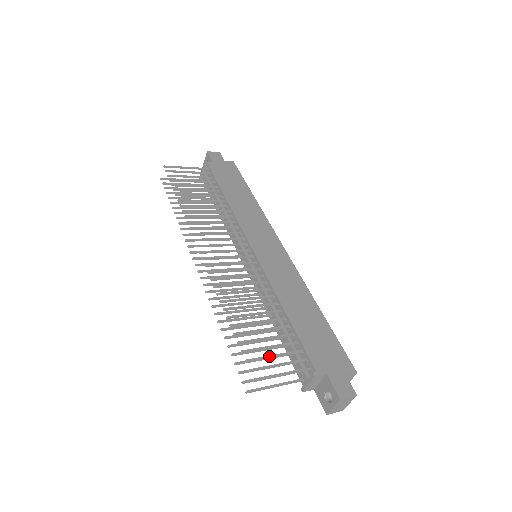
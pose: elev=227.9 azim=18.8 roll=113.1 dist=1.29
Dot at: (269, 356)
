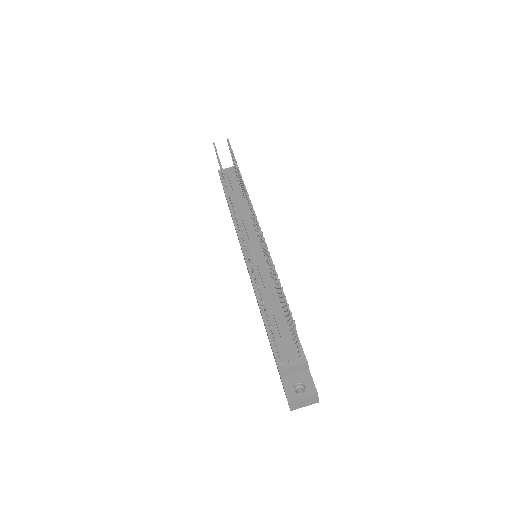
Dot at: occluded
